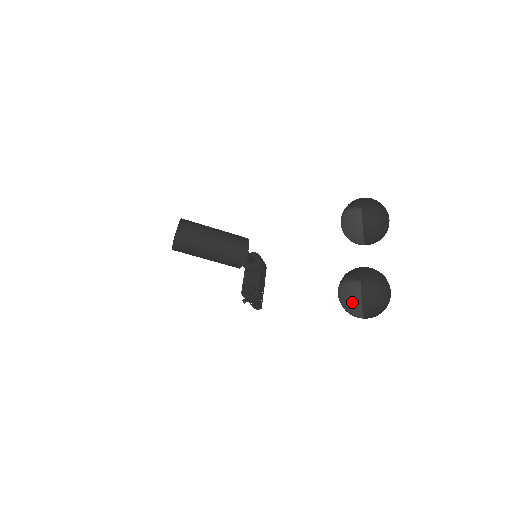
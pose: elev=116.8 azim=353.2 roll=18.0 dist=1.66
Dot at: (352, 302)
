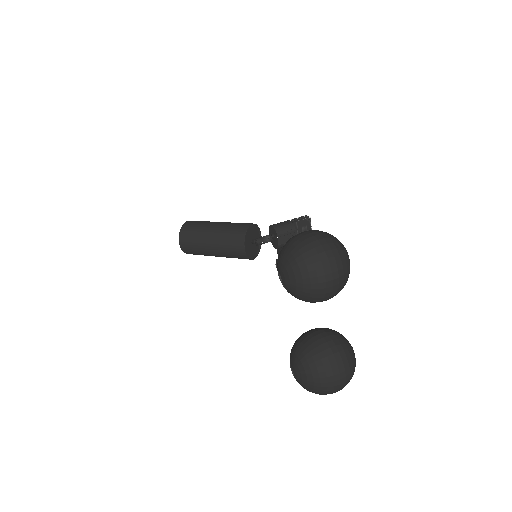
Dot at: occluded
